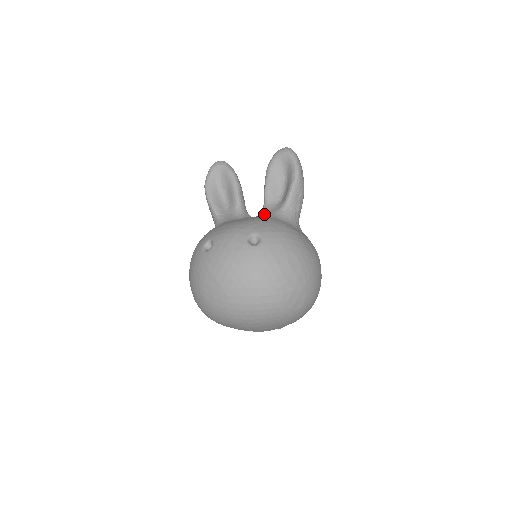
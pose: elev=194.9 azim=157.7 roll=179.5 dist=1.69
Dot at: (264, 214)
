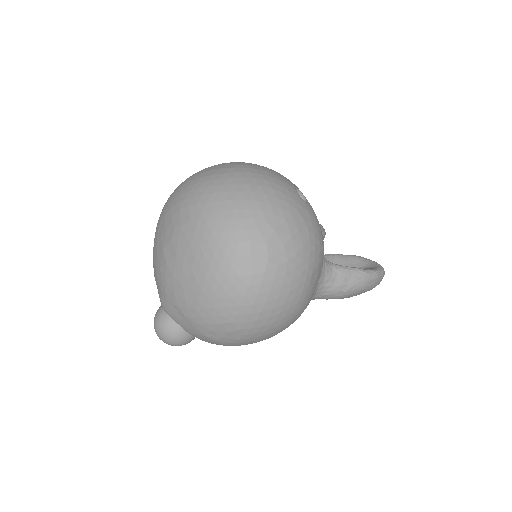
Dot at: occluded
